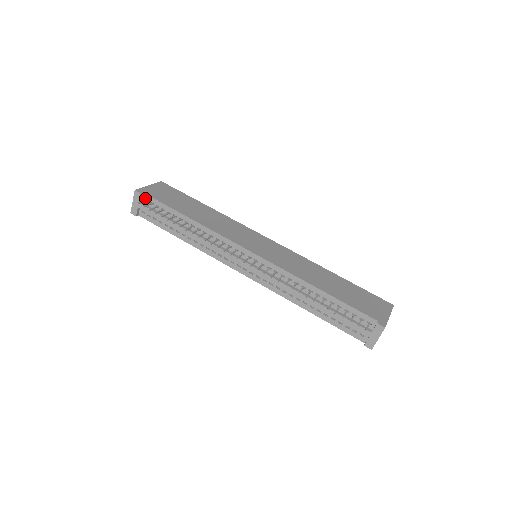
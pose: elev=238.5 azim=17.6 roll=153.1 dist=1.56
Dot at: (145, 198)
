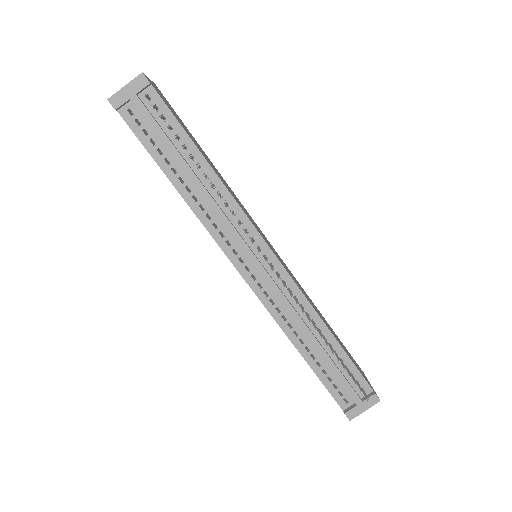
Dot at: (149, 94)
